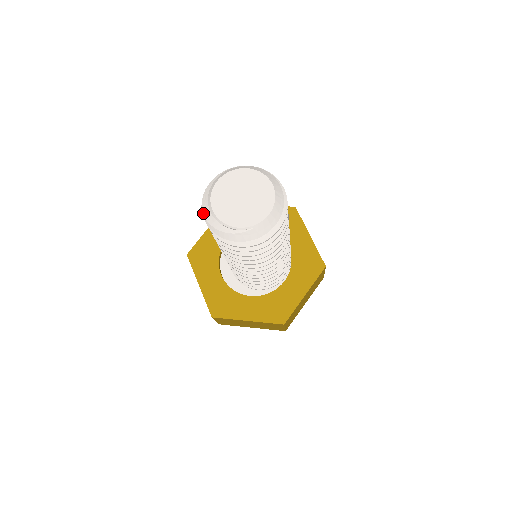
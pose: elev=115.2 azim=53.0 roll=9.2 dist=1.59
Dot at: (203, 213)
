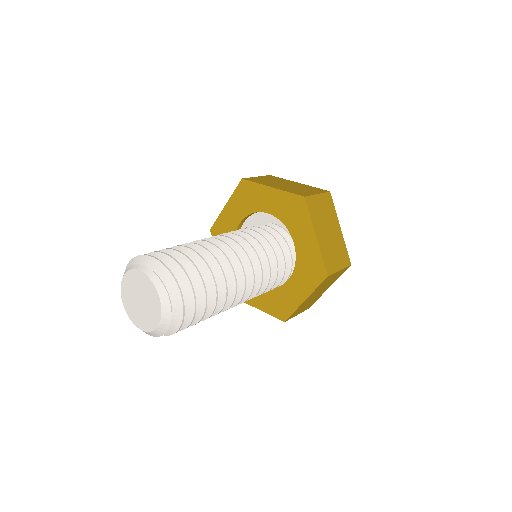
Dot at: (129, 263)
